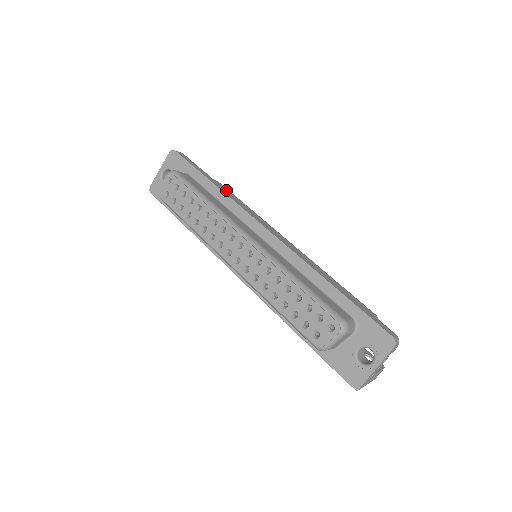
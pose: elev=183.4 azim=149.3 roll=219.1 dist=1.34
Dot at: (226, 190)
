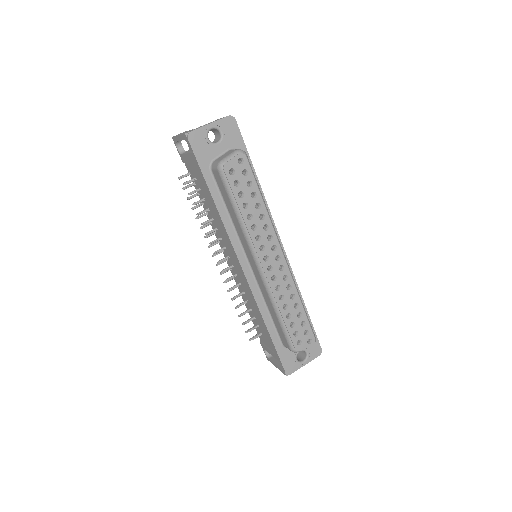
Dot at: occluded
